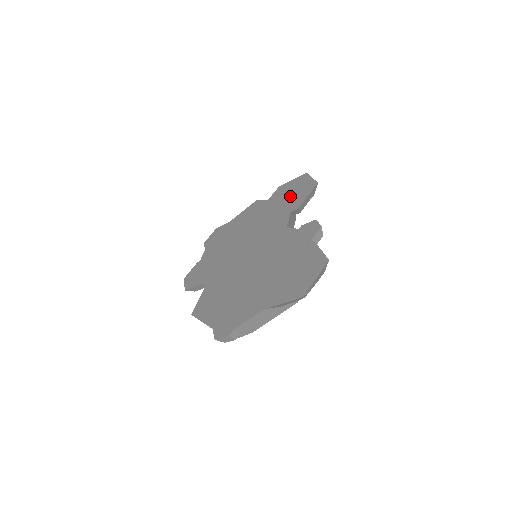
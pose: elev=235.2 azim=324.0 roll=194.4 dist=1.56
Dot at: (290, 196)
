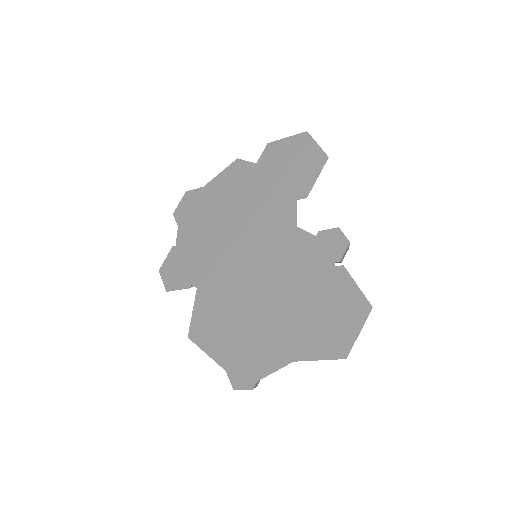
Dot at: (290, 169)
